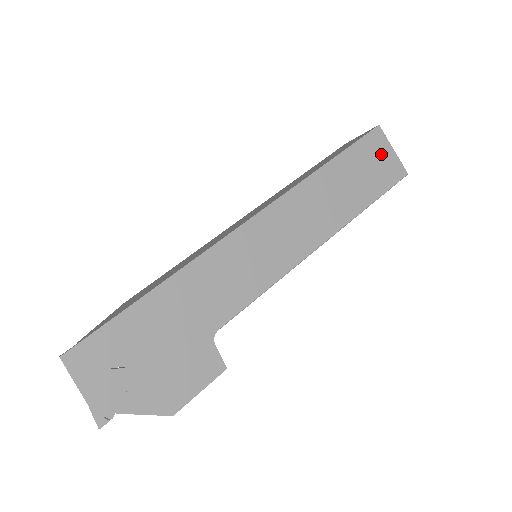
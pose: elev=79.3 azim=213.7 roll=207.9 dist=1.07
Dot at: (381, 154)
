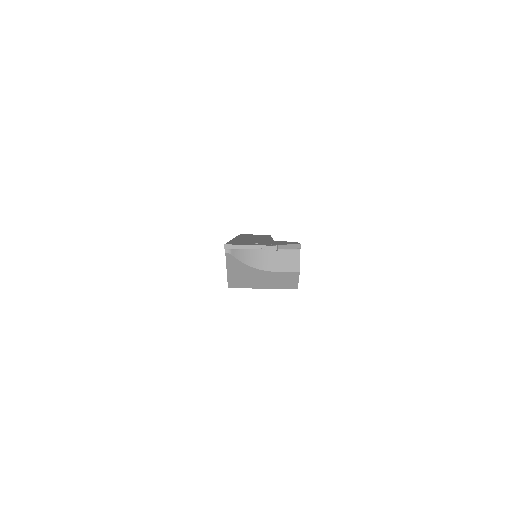
Dot at: occluded
